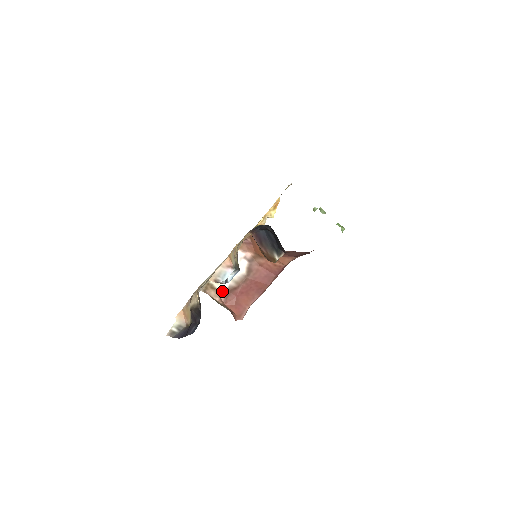
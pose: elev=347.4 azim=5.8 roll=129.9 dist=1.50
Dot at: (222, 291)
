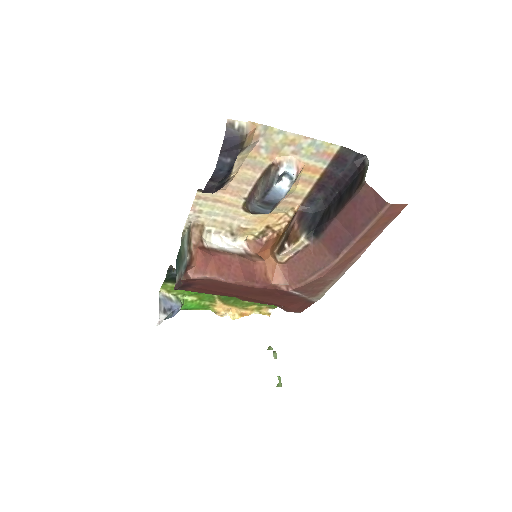
Dot at: (205, 243)
